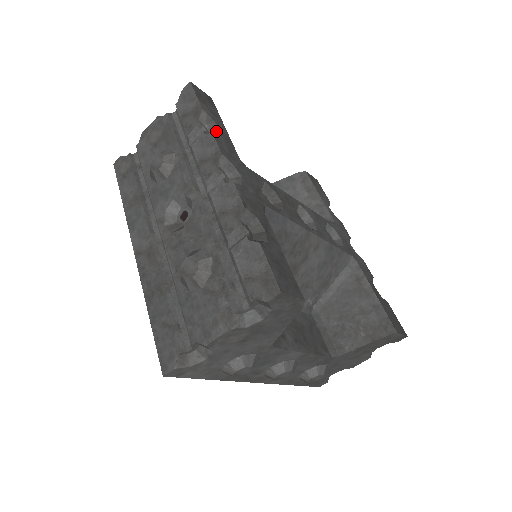
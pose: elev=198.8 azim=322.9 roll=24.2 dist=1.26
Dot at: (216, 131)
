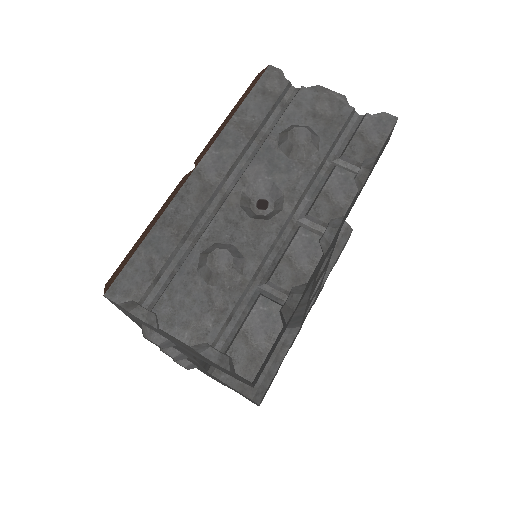
Dot at: (361, 181)
